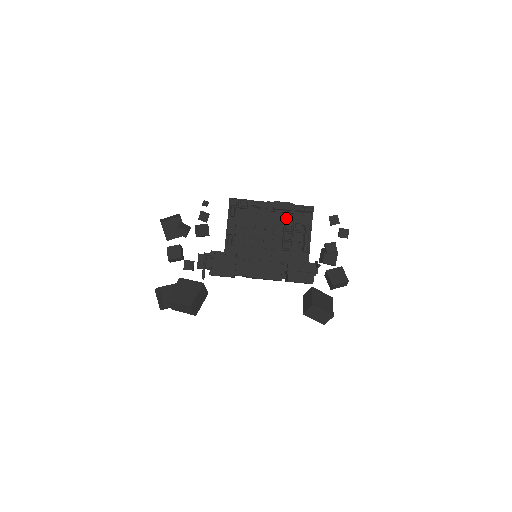
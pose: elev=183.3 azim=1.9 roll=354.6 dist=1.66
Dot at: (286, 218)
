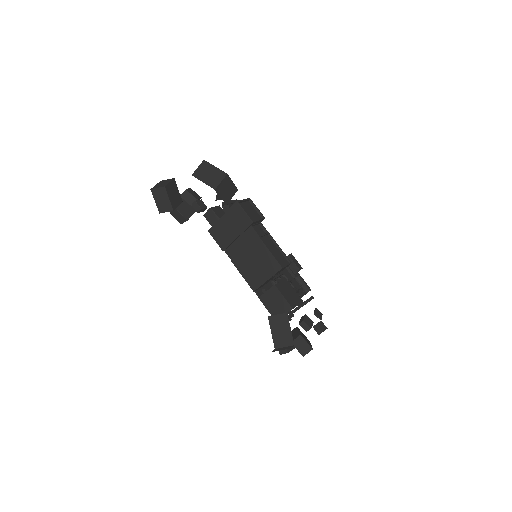
Dot at: occluded
